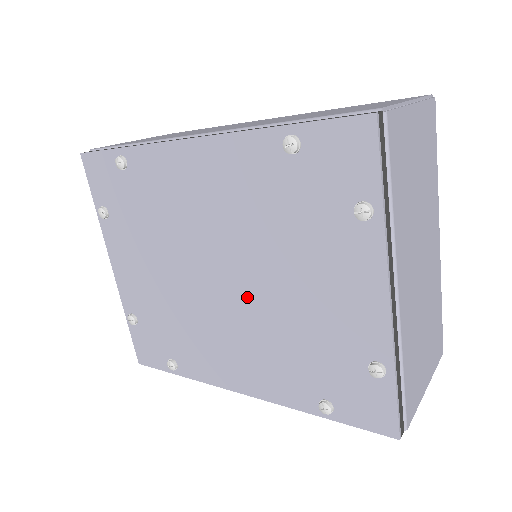
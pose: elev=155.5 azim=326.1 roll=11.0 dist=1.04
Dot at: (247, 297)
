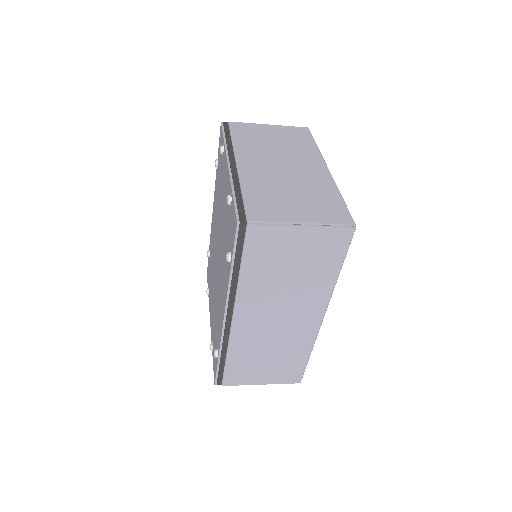
Dot at: (220, 248)
